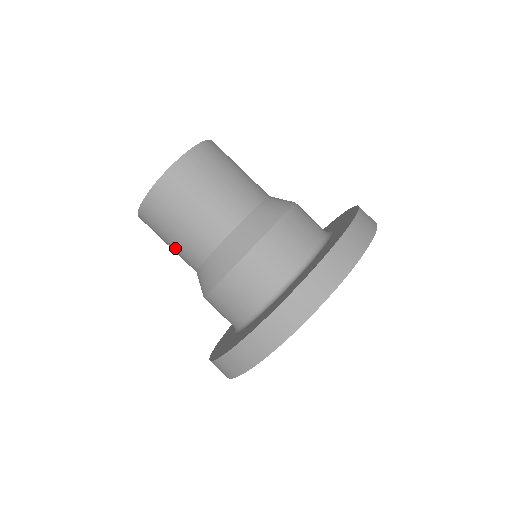
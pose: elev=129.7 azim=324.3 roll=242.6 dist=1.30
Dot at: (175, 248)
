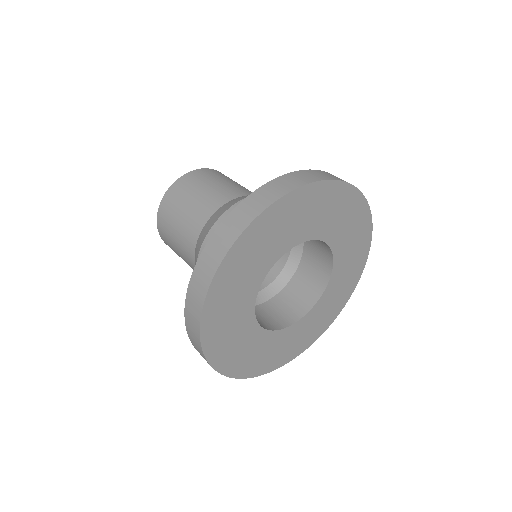
Dot at: (180, 235)
